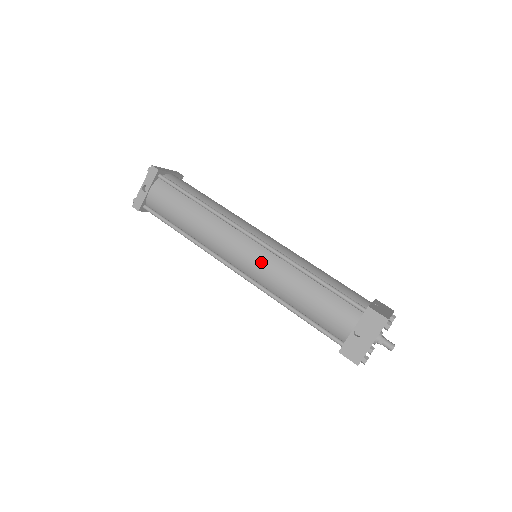
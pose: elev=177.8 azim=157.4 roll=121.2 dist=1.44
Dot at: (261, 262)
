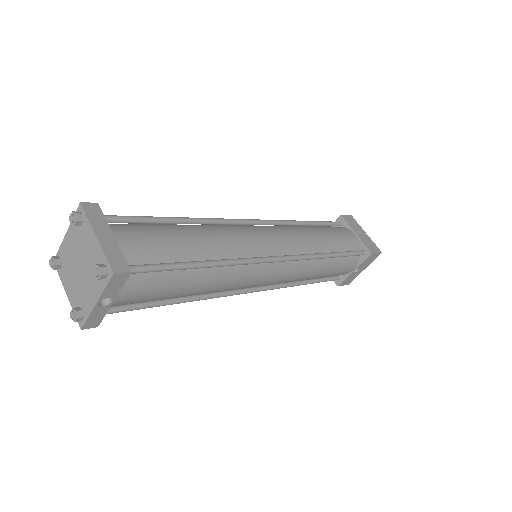
Dot at: (287, 275)
